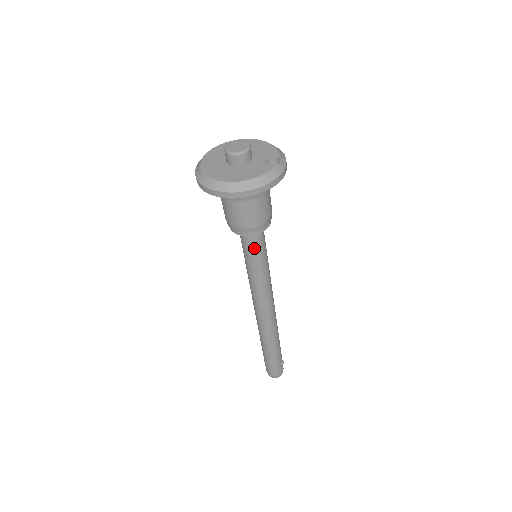
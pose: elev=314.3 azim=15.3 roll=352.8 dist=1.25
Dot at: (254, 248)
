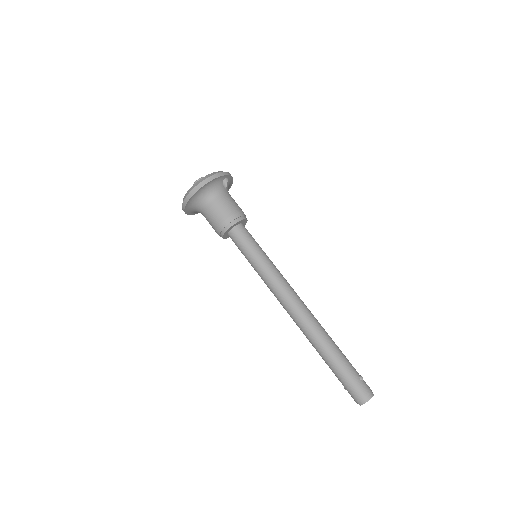
Dot at: (244, 242)
